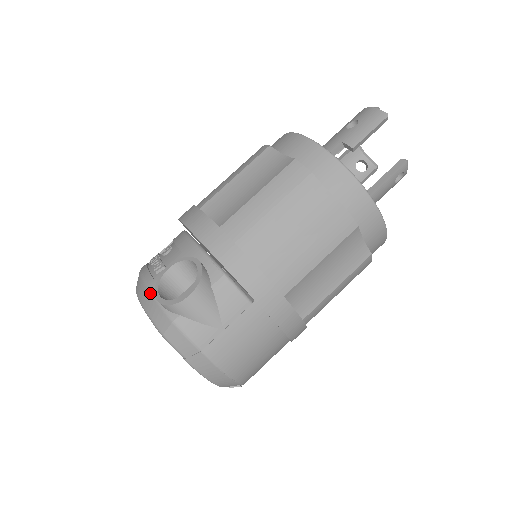
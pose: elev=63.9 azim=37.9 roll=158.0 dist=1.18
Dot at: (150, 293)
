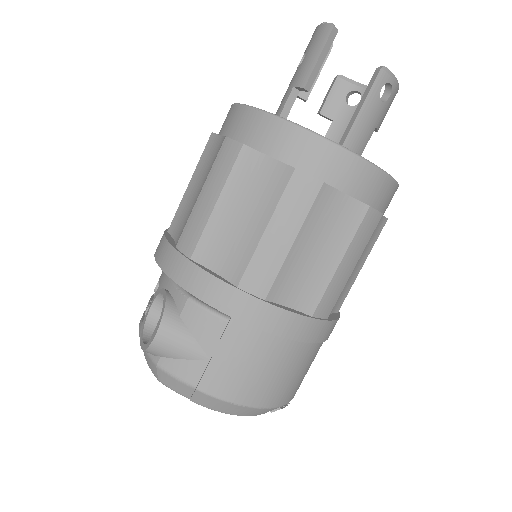
Dot at: (140, 339)
